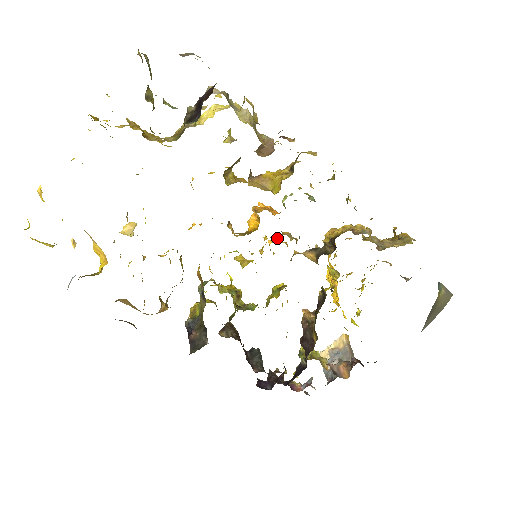
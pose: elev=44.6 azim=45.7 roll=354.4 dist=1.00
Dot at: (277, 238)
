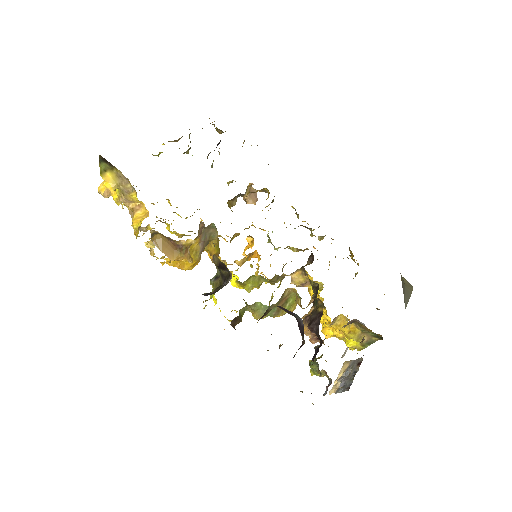
Dot at: occluded
